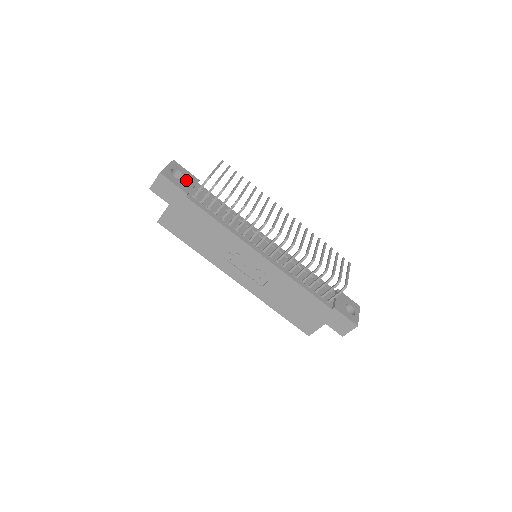
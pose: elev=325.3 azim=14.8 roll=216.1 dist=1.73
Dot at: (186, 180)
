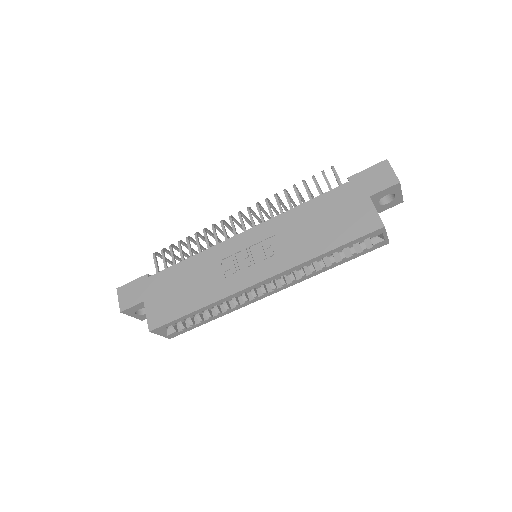
Dot at: occluded
